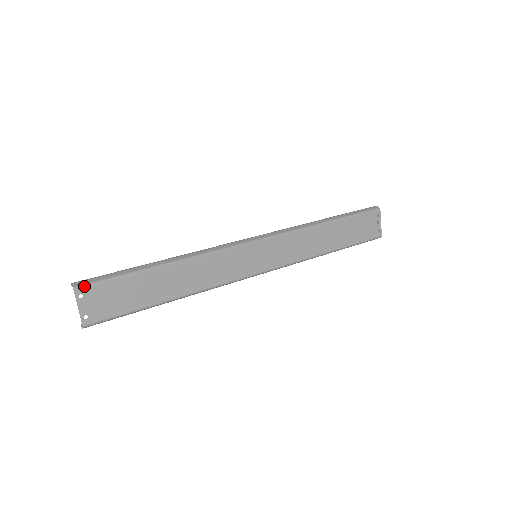
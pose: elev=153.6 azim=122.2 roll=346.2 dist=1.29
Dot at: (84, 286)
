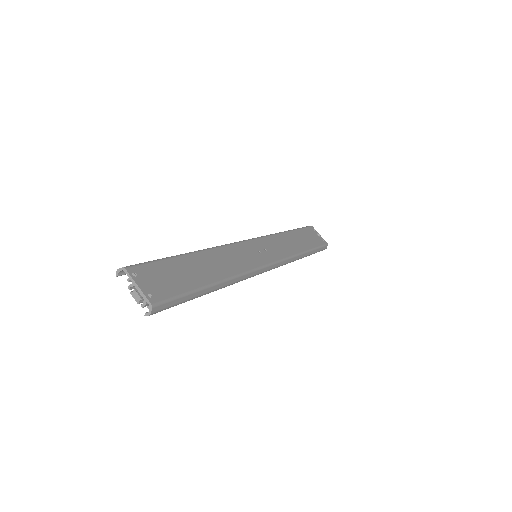
Dot at: (133, 266)
